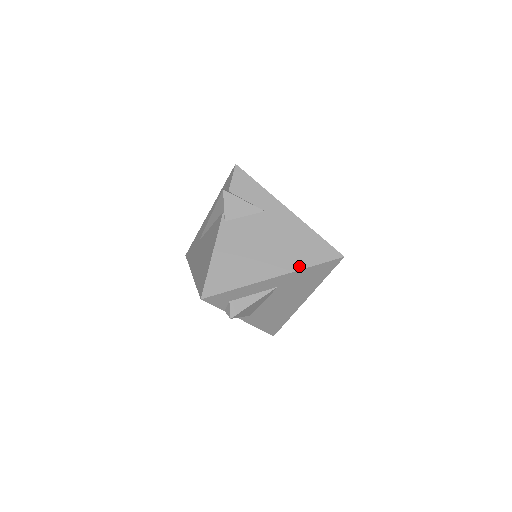
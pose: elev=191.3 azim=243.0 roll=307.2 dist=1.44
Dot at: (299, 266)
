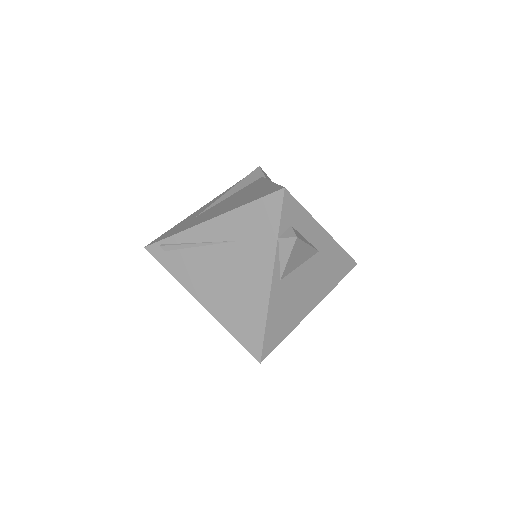
Dot at: occluded
